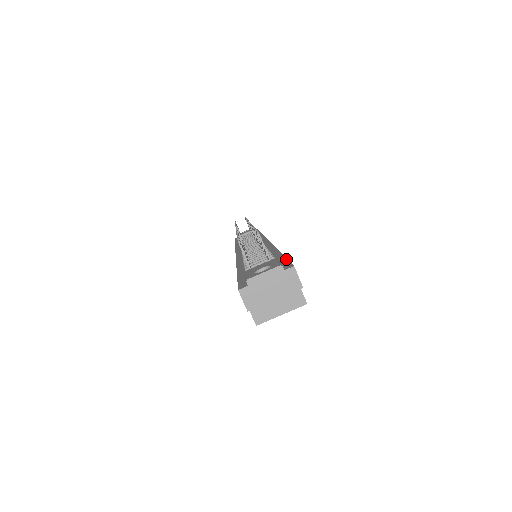
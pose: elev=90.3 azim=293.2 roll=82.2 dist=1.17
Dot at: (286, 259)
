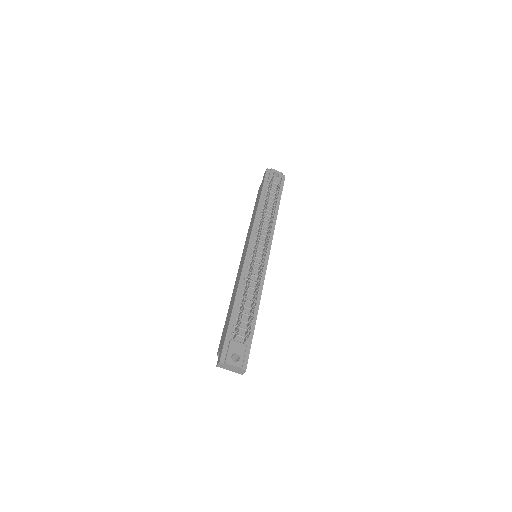
Dot at: (250, 348)
